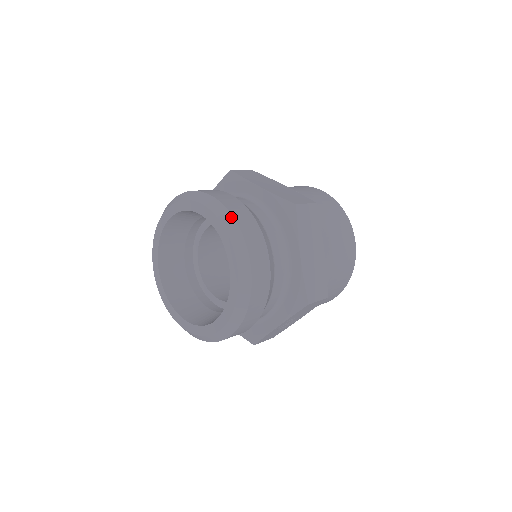
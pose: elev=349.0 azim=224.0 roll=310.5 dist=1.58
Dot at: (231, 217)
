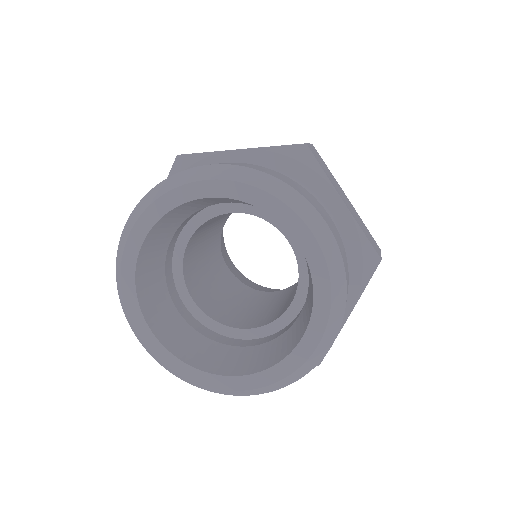
Dot at: (262, 174)
